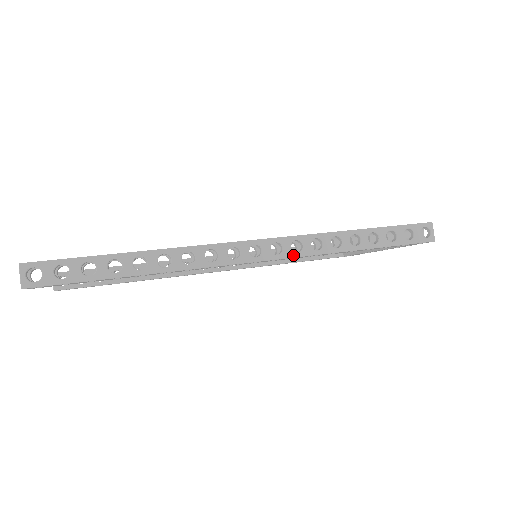
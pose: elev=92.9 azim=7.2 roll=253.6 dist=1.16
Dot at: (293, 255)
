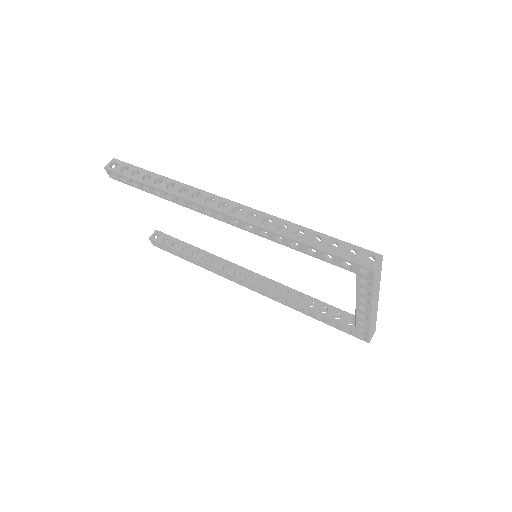
Dot at: (244, 219)
